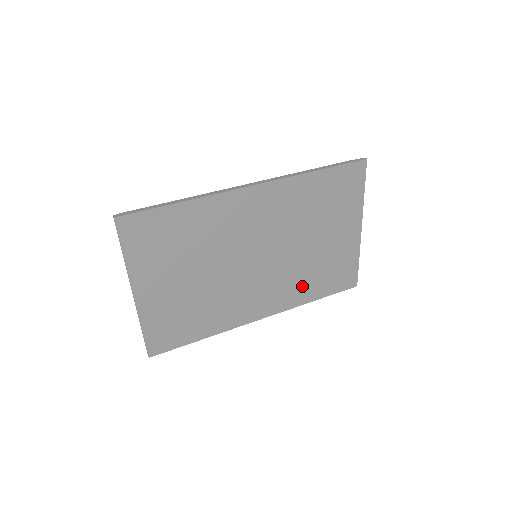
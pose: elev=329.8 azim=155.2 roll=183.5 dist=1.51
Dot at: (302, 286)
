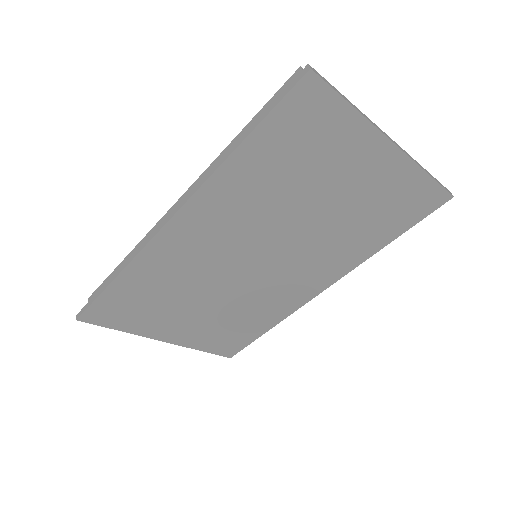
Dot at: (351, 245)
